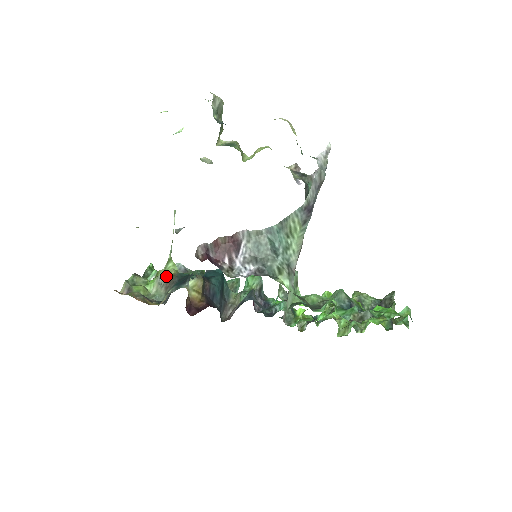
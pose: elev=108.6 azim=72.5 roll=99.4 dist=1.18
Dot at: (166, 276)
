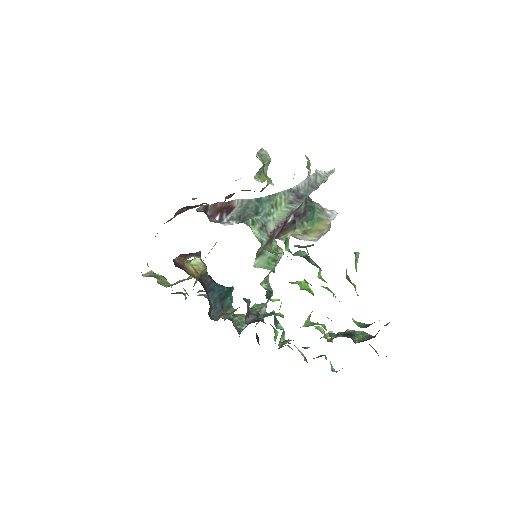
Dot at: occluded
